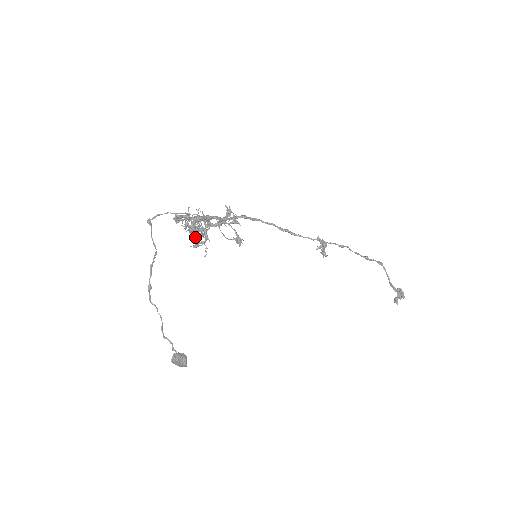
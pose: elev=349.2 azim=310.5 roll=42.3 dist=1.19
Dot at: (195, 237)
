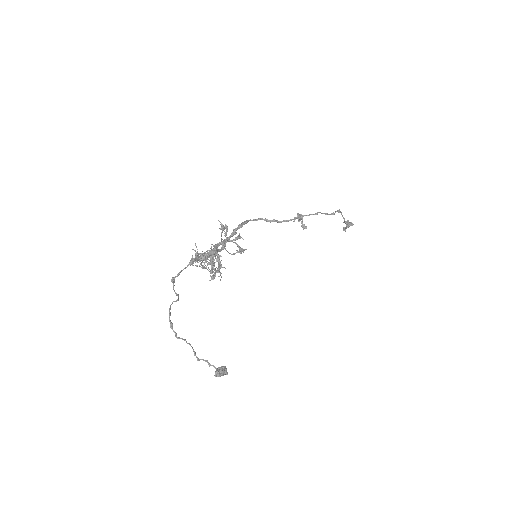
Dot at: occluded
